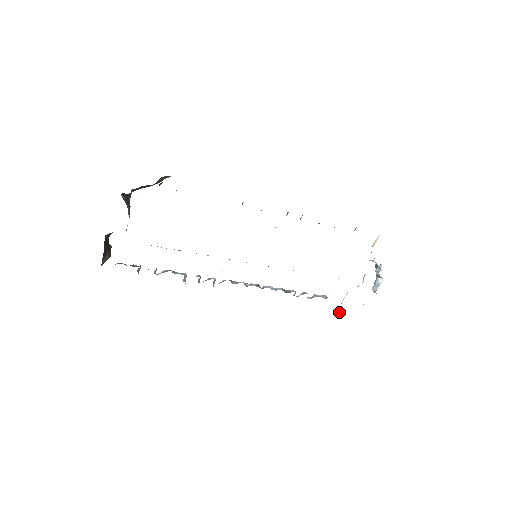
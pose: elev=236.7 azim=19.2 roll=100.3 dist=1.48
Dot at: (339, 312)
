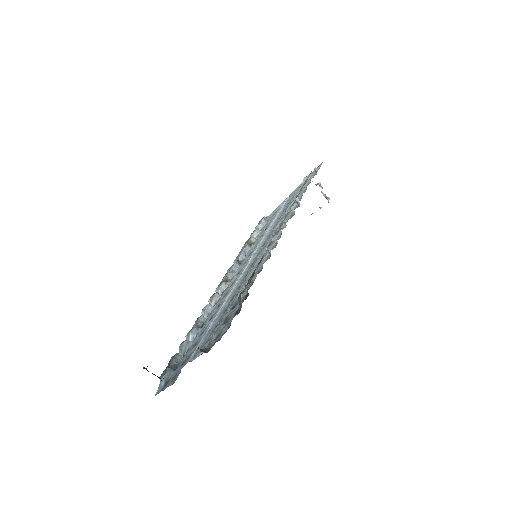
Dot at: occluded
